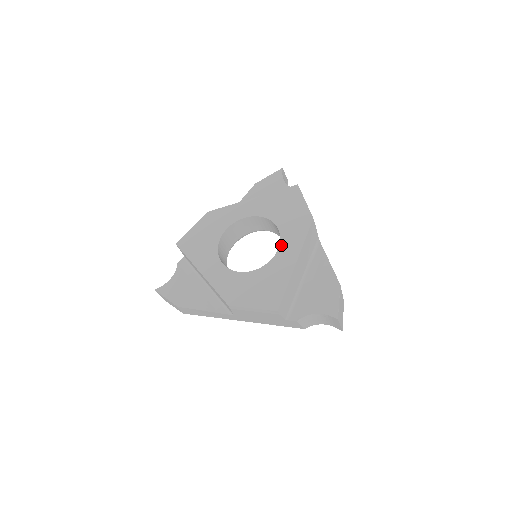
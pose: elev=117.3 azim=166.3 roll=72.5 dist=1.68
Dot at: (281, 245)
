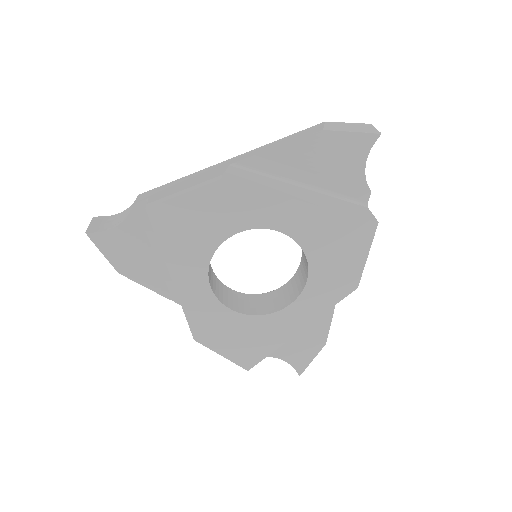
Dot at: (297, 301)
